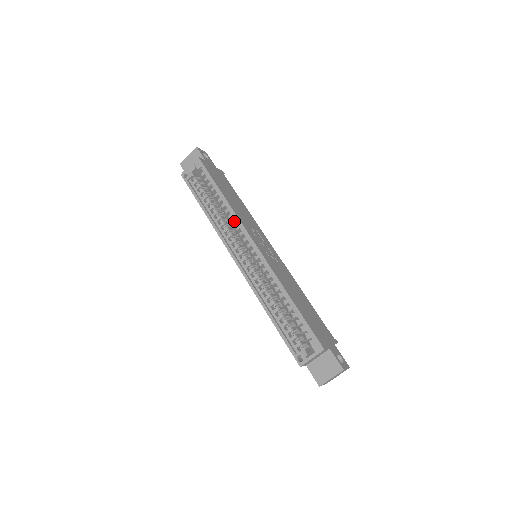
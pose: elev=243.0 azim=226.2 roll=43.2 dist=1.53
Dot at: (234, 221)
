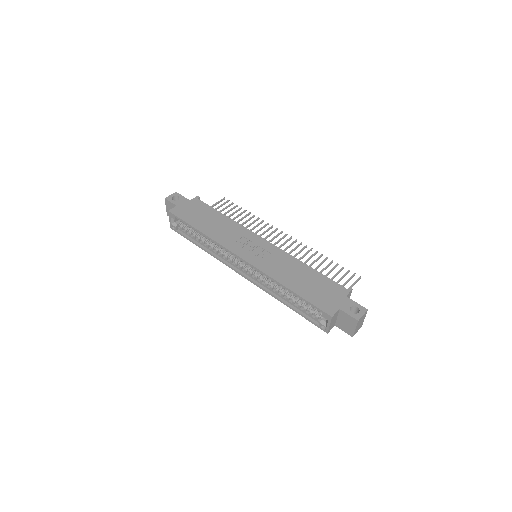
Dot at: (220, 246)
